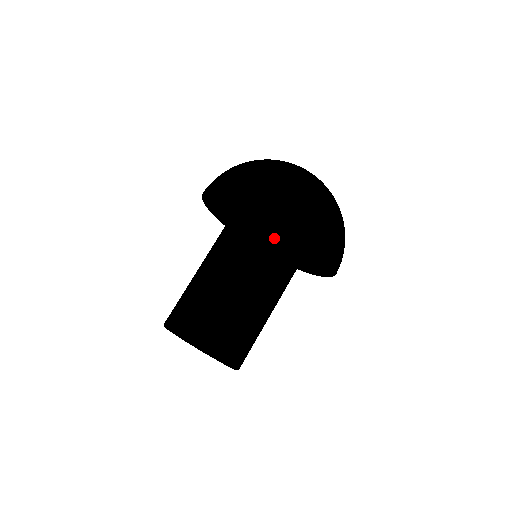
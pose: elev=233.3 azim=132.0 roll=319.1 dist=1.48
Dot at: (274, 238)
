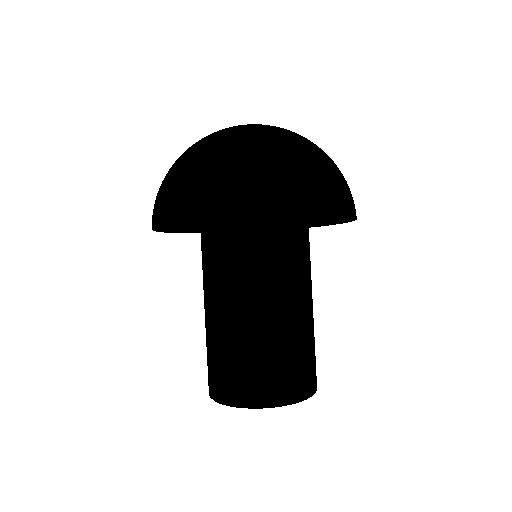
Dot at: (236, 235)
